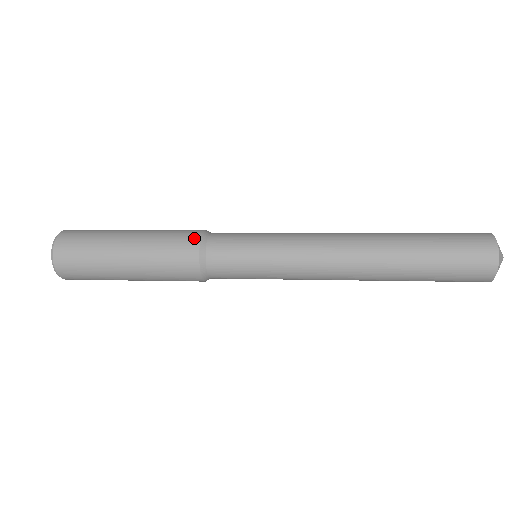
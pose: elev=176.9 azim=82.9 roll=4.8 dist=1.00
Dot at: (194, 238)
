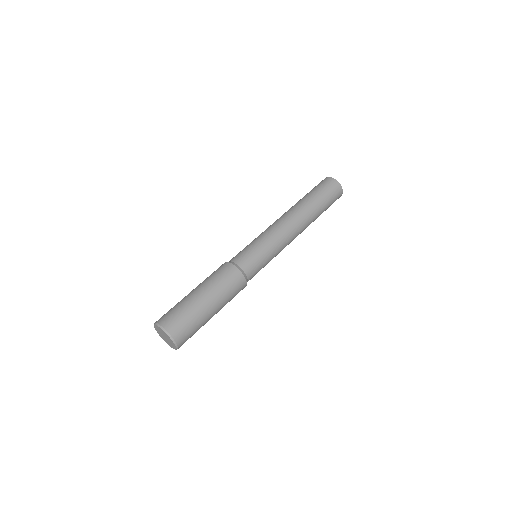
Dot at: (231, 267)
